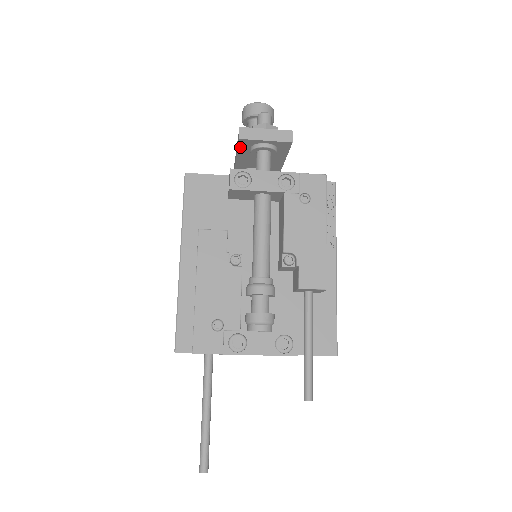
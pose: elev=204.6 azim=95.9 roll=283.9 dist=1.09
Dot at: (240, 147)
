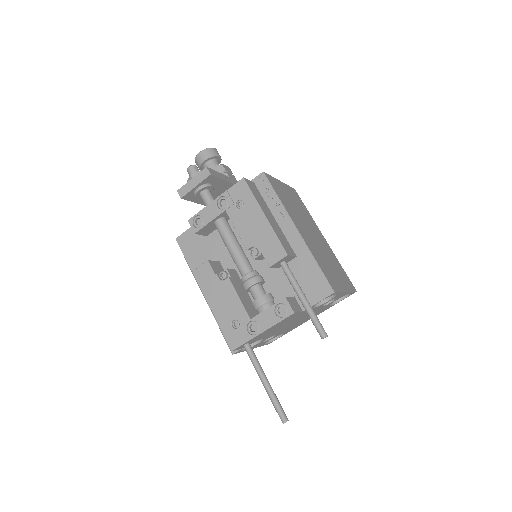
Dot at: (190, 200)
